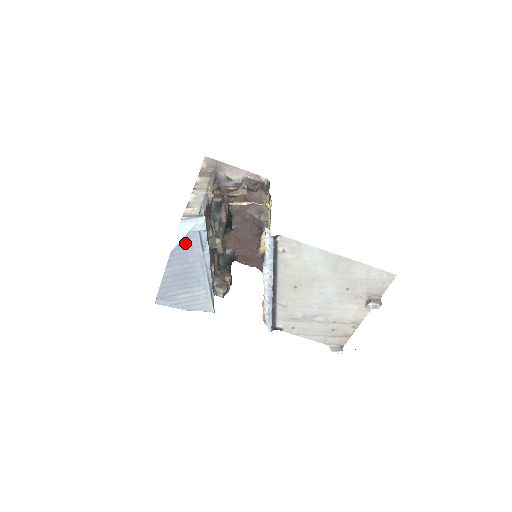
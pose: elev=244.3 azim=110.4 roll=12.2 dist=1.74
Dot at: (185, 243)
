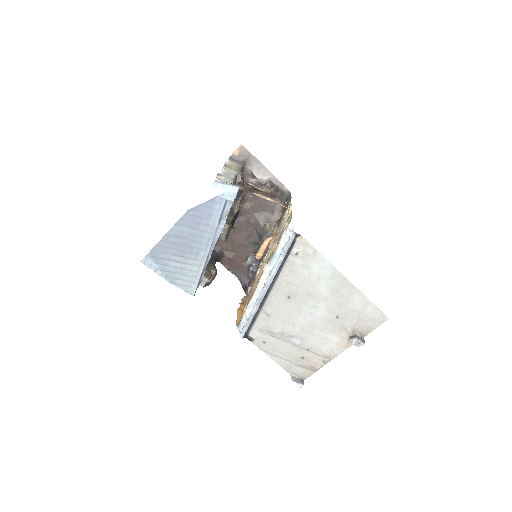
Dot at: (206, 207)
